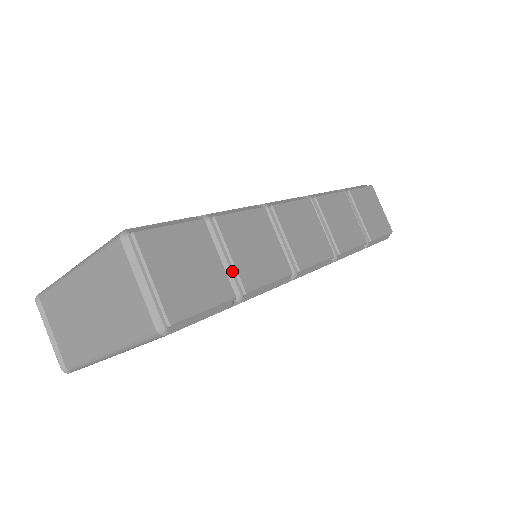
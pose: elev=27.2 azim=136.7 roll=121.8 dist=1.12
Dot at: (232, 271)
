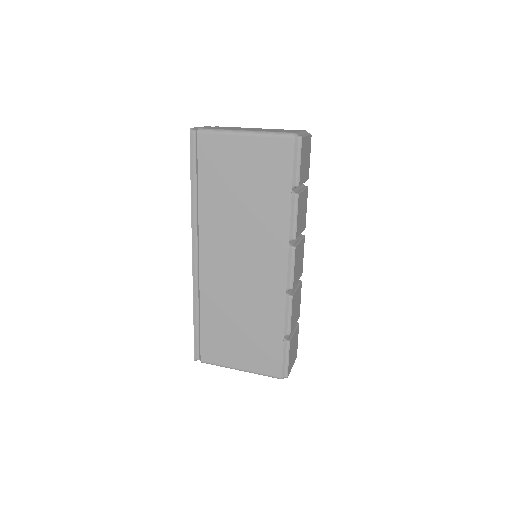
Dot at: occluded
